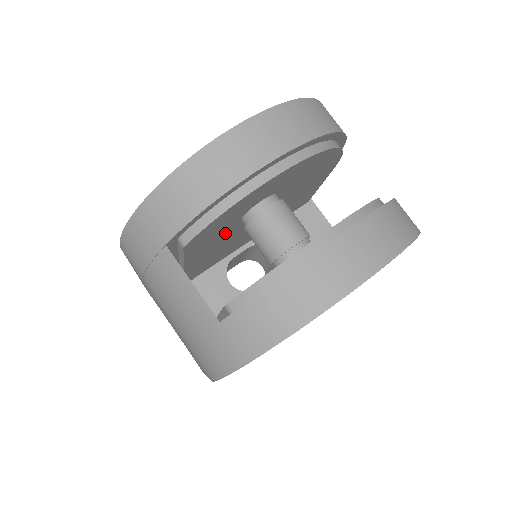
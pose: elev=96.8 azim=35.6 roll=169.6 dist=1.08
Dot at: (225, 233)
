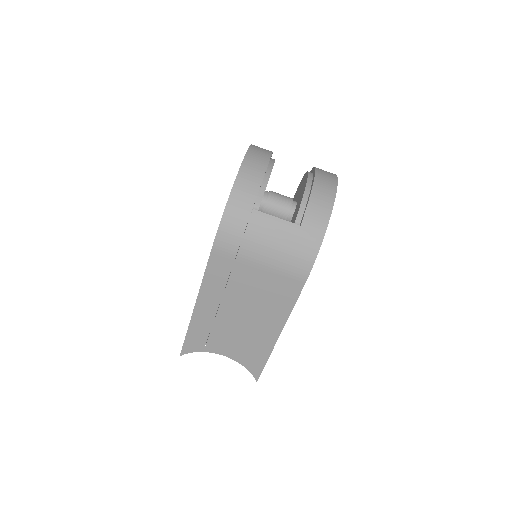
Dot at: occluded
